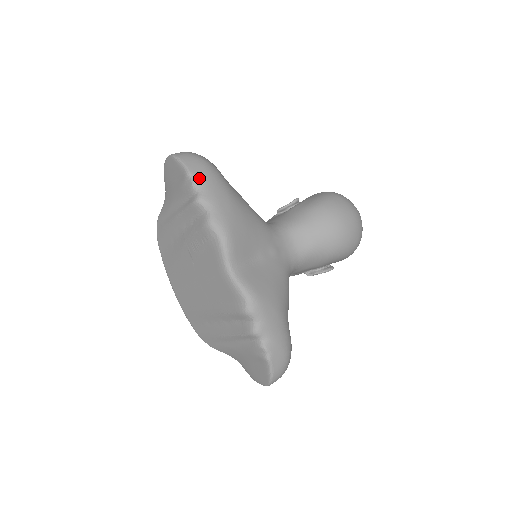
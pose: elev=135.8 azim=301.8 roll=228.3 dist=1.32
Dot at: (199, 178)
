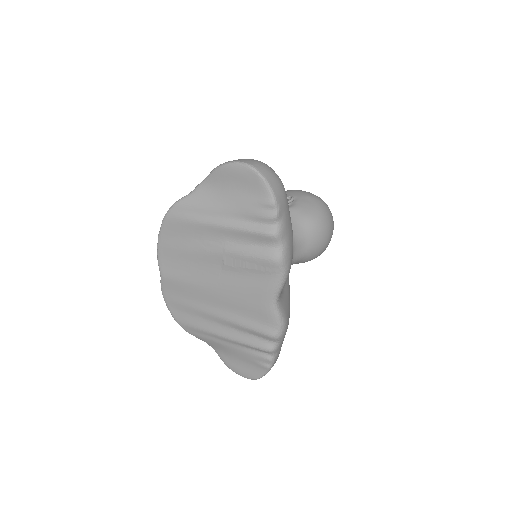
Dot at: (282, 210)
